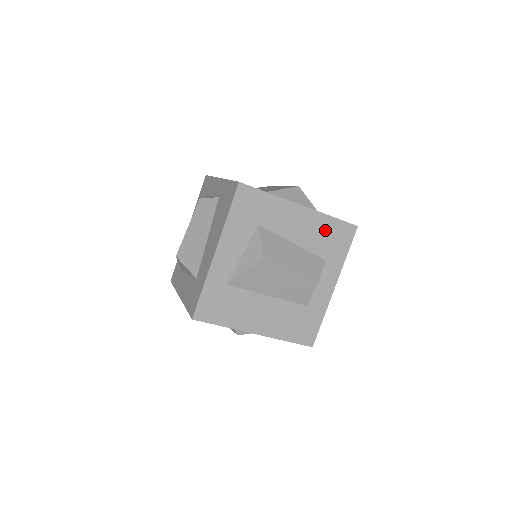
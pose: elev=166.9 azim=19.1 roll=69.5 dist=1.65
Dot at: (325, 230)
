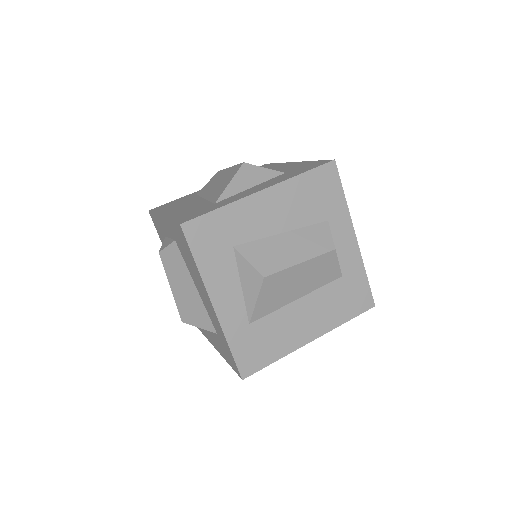
Dot at: (304, 193)
